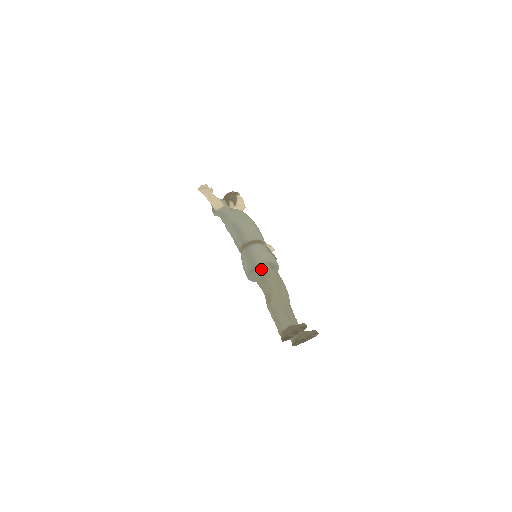
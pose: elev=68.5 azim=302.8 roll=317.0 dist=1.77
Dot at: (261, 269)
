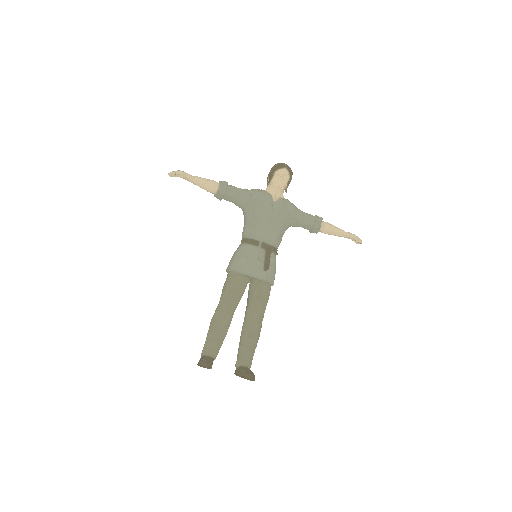
Dot at: (227, 278)
